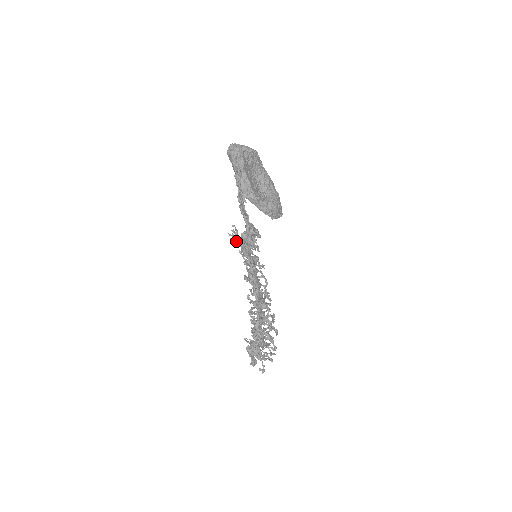
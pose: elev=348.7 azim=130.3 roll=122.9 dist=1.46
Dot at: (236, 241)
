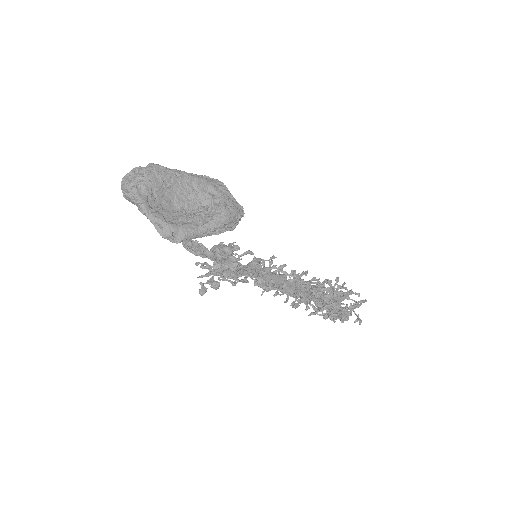
Dot at: occluded
